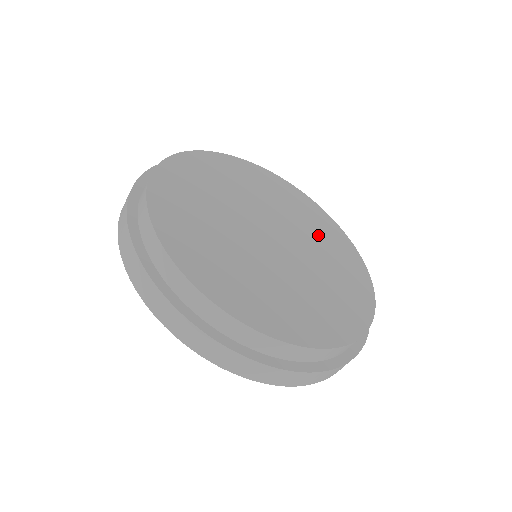
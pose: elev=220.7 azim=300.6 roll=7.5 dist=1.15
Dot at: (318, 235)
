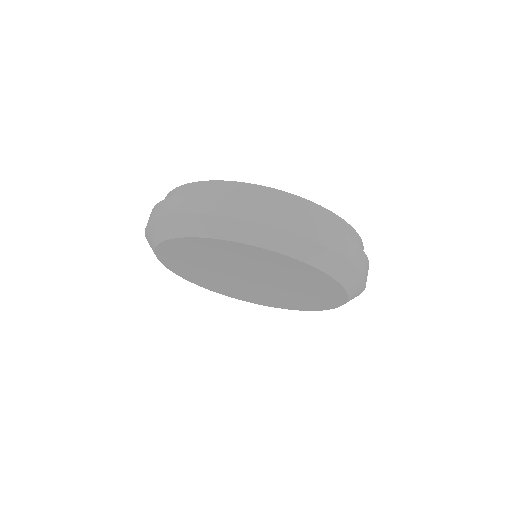
Dot at: occluded
